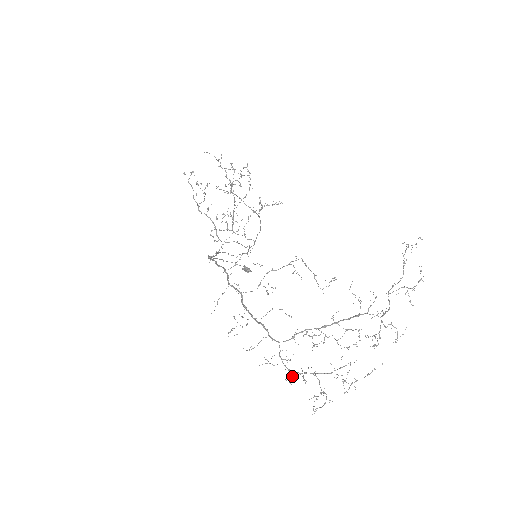
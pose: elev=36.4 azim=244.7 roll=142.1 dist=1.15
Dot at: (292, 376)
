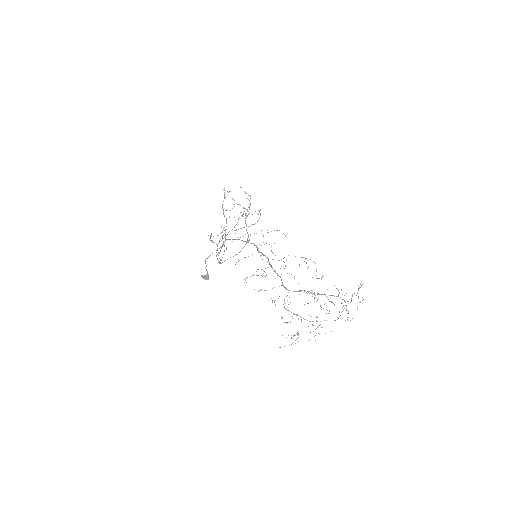
Dot at: occluded
